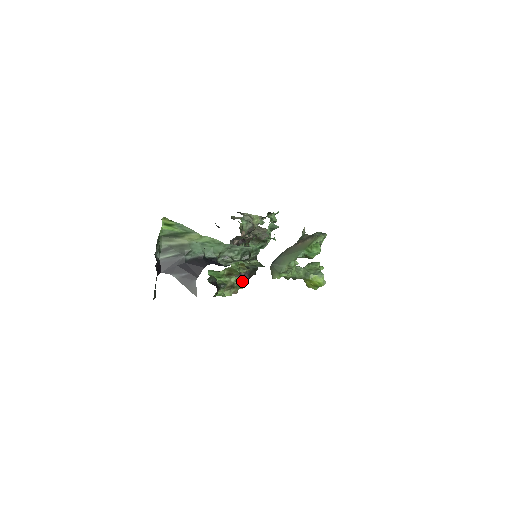
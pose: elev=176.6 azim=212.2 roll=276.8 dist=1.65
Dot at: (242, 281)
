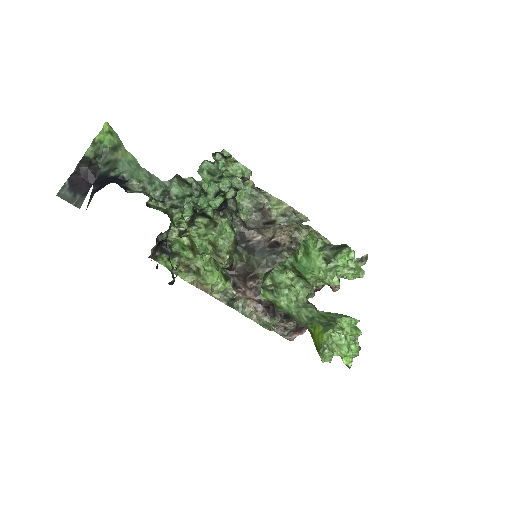
Dot at: (215, 275)
